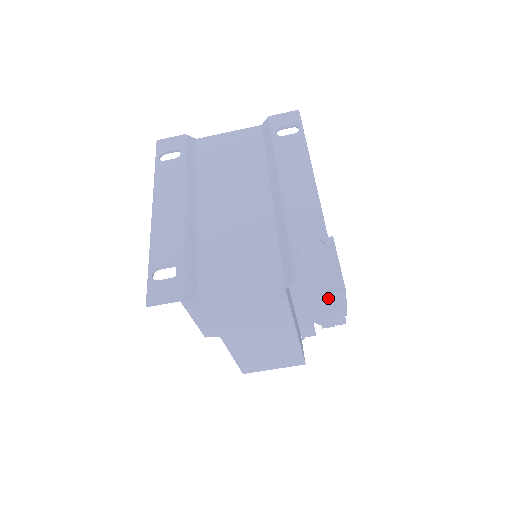
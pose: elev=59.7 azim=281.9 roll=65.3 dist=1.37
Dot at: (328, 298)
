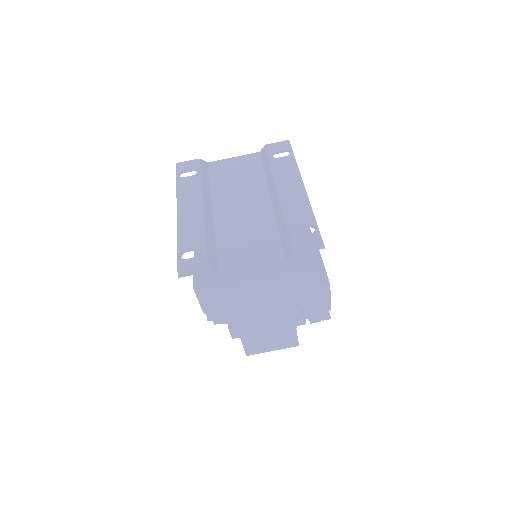
Dot at: (317, 284)
